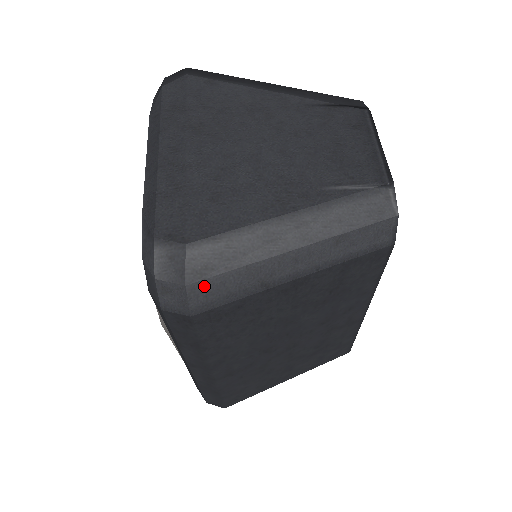
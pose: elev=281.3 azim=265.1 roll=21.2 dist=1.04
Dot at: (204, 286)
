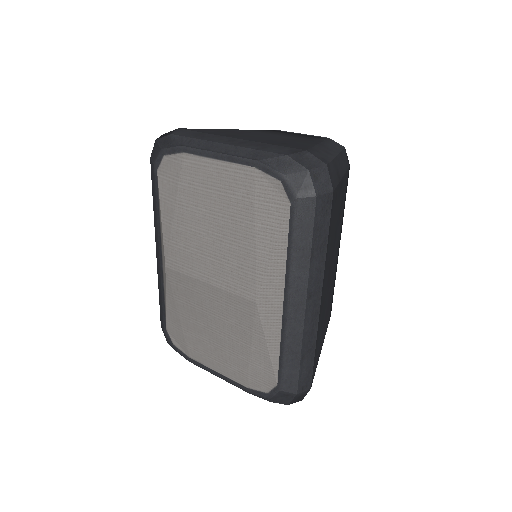
Dot at: (330, 169)
